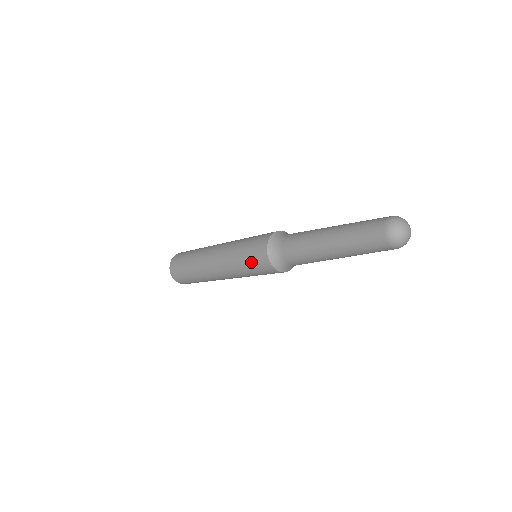
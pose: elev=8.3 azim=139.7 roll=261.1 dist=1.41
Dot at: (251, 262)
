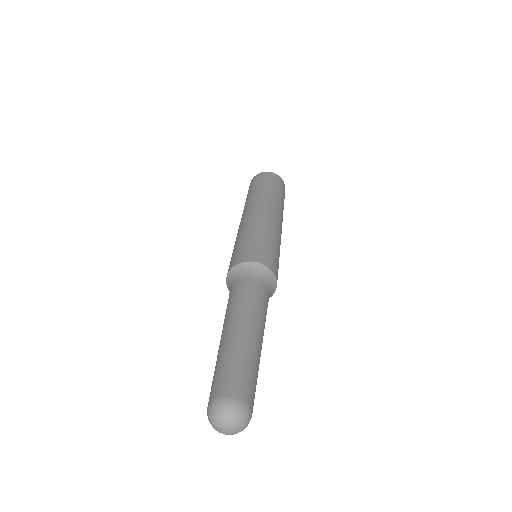
Dot at: occluded
